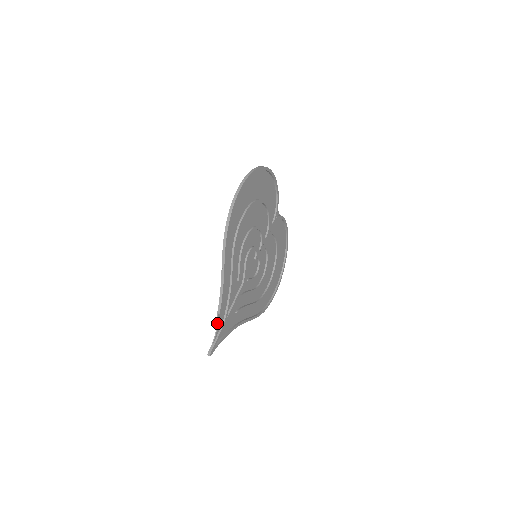
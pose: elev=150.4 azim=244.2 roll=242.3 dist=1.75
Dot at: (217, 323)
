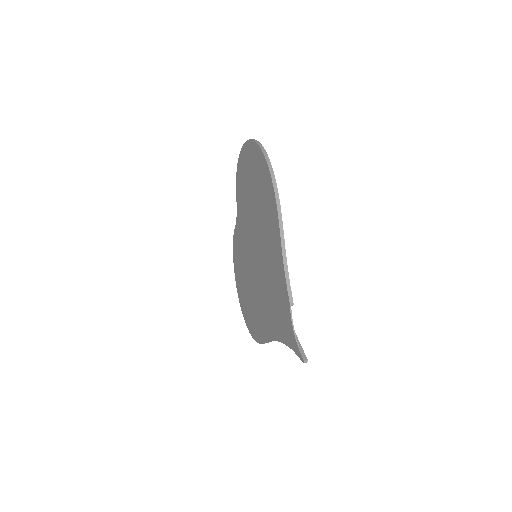
Dot at: (291, 319)
